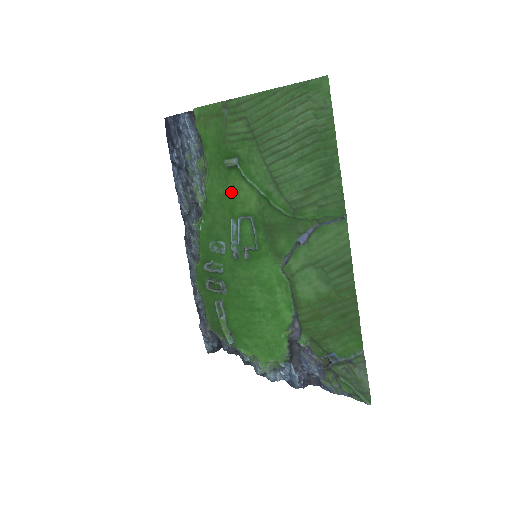
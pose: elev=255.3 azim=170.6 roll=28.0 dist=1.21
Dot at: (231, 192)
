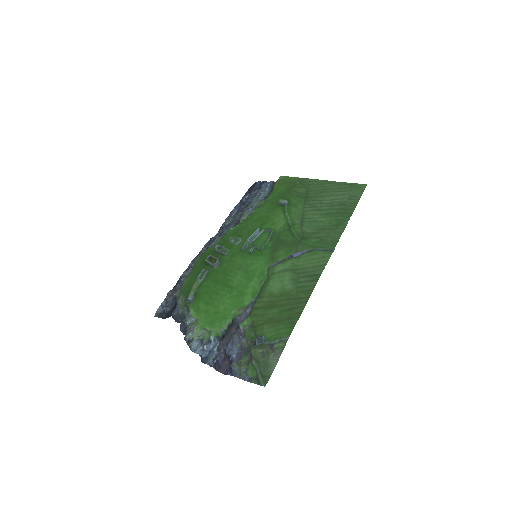
Dot at: (270, 216)
